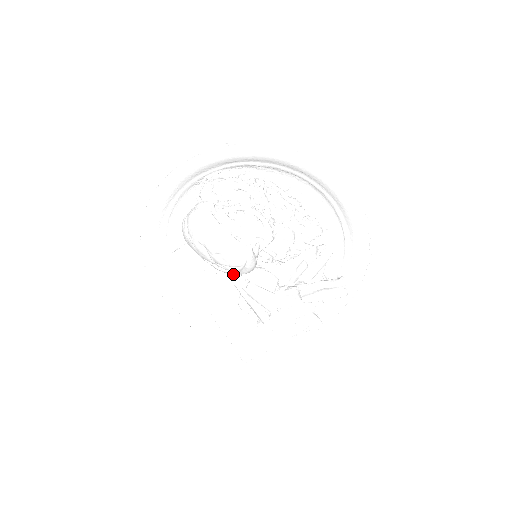
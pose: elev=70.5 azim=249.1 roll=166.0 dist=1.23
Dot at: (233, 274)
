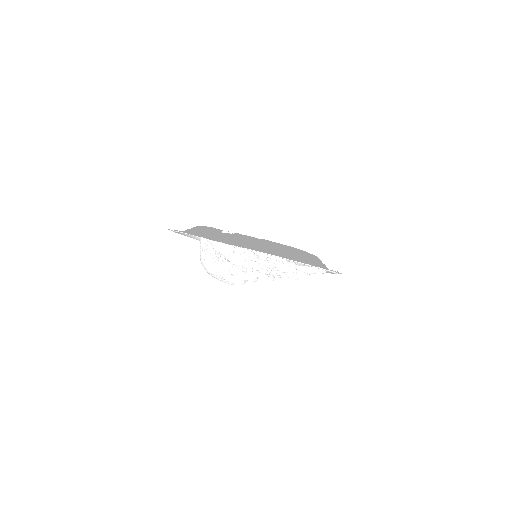
Dot at: occluded
